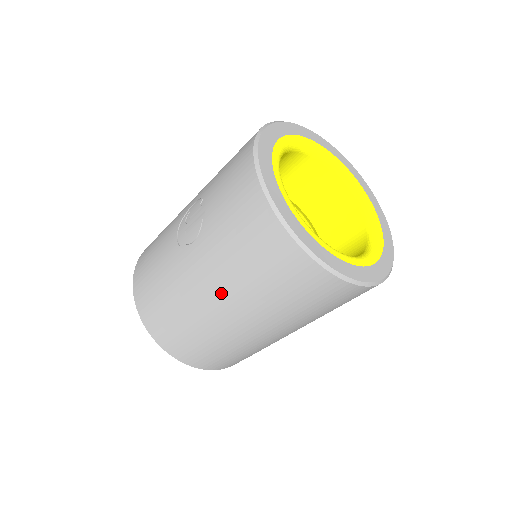
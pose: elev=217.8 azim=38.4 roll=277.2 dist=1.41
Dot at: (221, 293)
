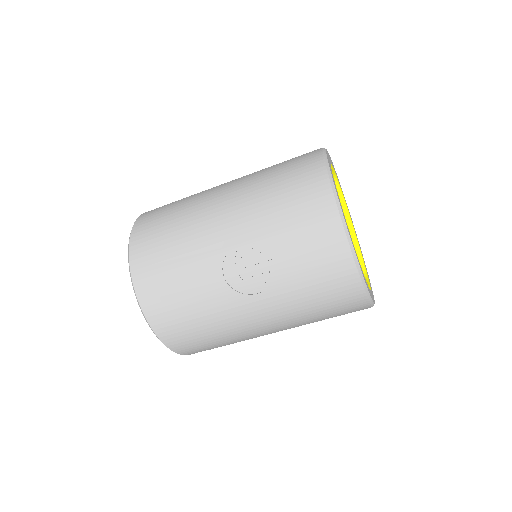
Dot at: (276, 324)
